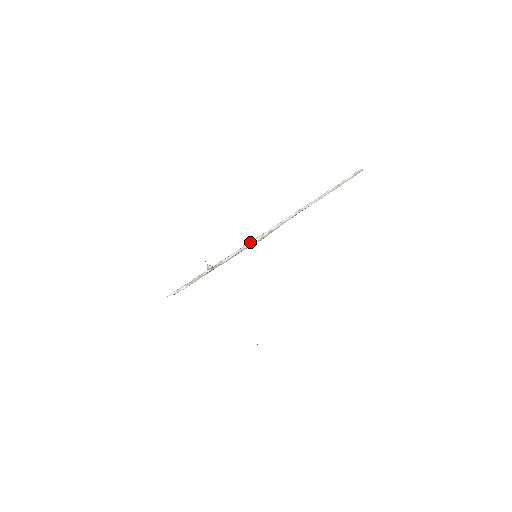
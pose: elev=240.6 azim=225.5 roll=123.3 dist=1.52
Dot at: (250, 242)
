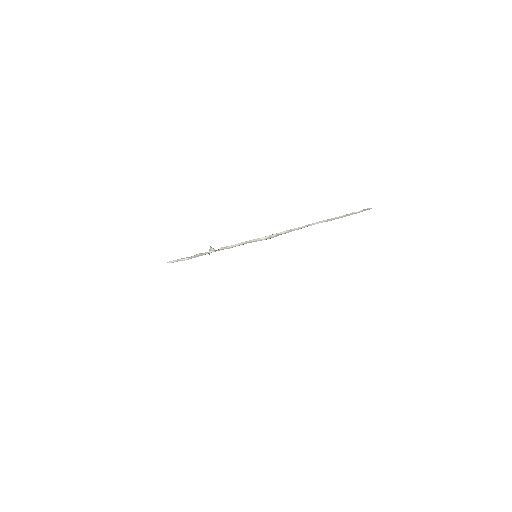
Dot at: (257, 238)
